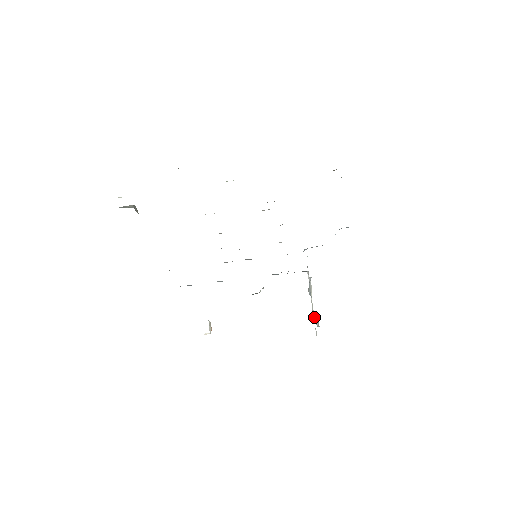
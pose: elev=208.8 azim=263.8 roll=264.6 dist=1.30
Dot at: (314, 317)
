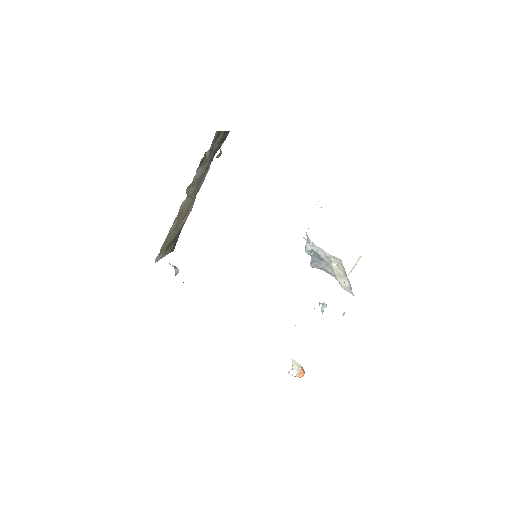
Dot at: (342, 279)
